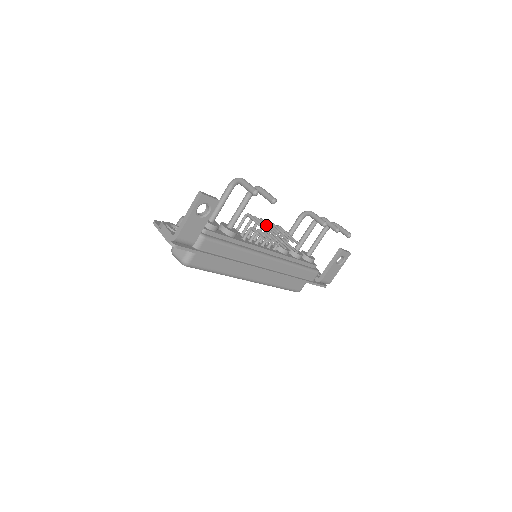
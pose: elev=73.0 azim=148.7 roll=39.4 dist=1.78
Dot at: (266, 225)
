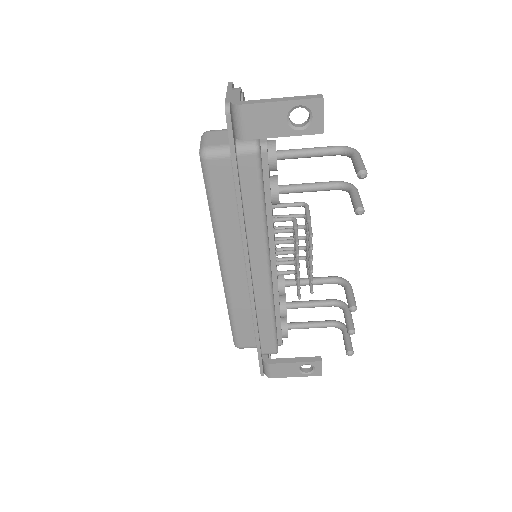
Dot at: occluded
